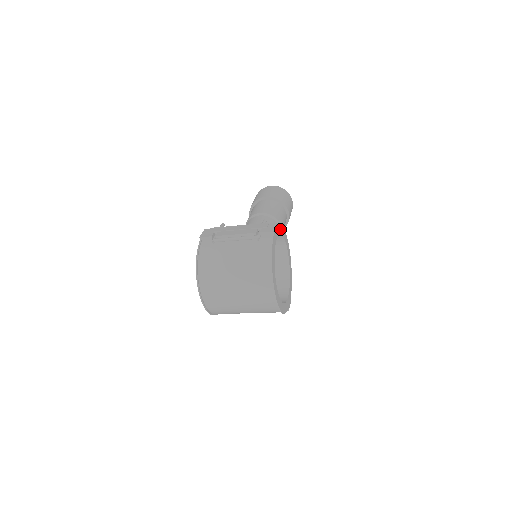
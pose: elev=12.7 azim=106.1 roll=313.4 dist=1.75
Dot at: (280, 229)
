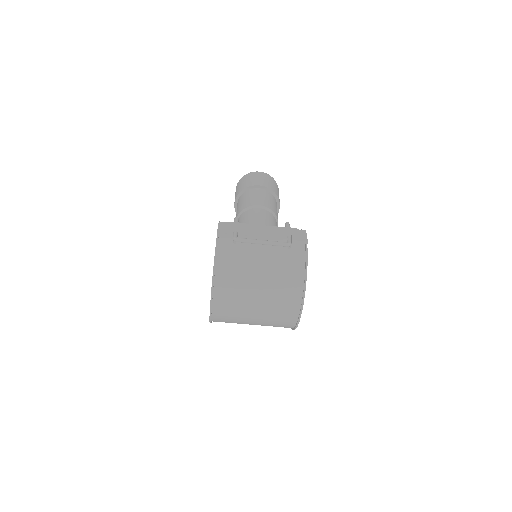
Dot at: occluded
